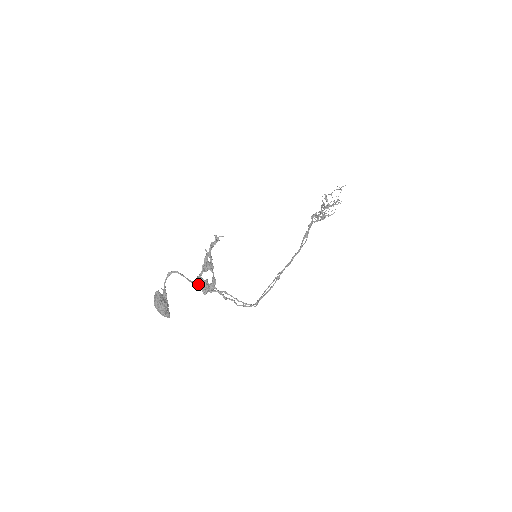
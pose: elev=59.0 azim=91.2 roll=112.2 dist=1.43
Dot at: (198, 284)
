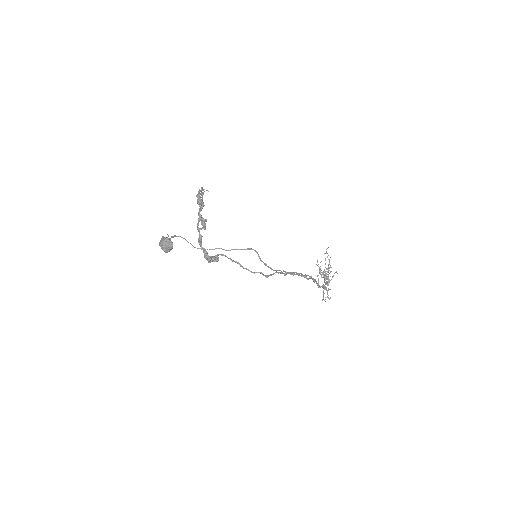
Dot at: (201, 248)
